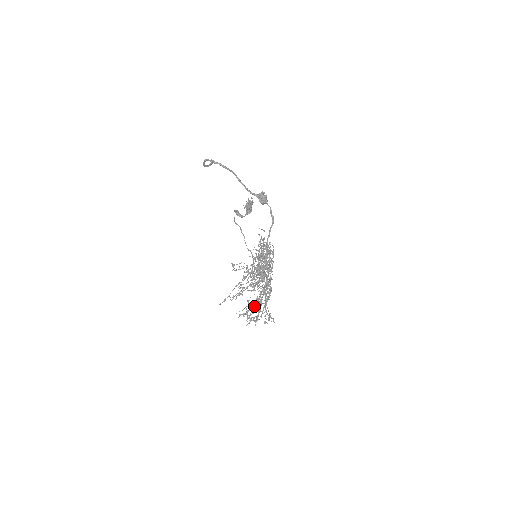
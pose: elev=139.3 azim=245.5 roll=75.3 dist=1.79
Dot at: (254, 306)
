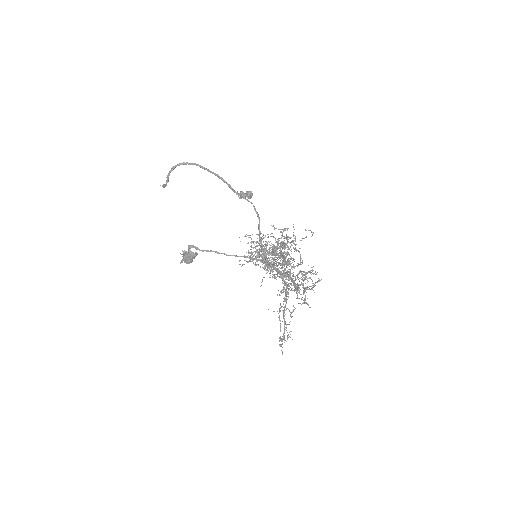
Dot at: (305, 274)
